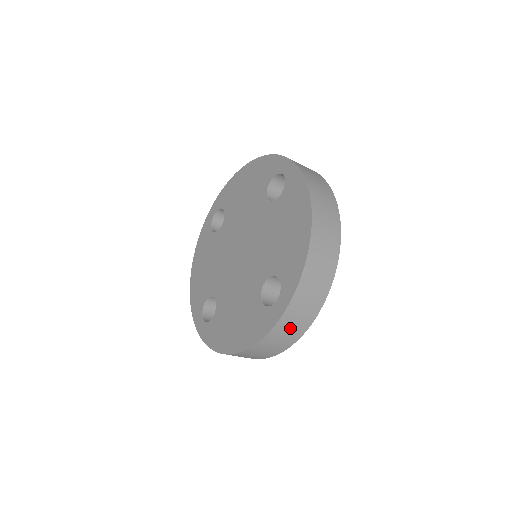
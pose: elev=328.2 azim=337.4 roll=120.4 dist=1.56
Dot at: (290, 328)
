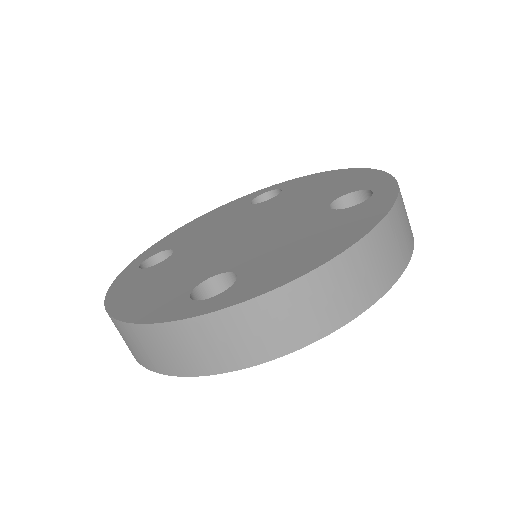
Dot at: (183, 348)
